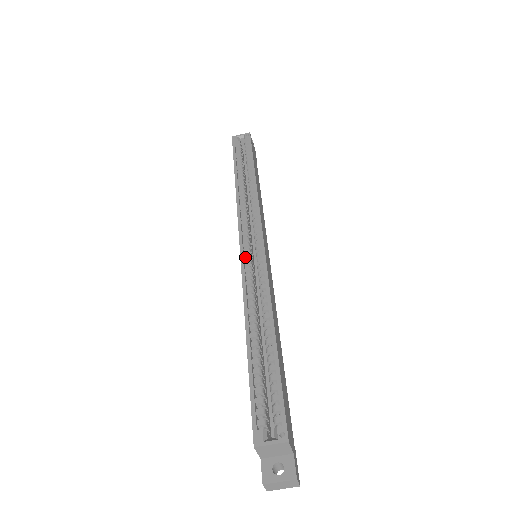
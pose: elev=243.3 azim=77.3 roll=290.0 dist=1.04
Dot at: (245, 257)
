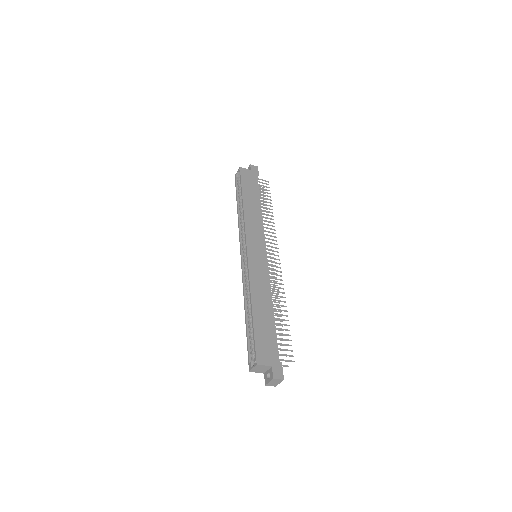
Dot at: (244, 265)
